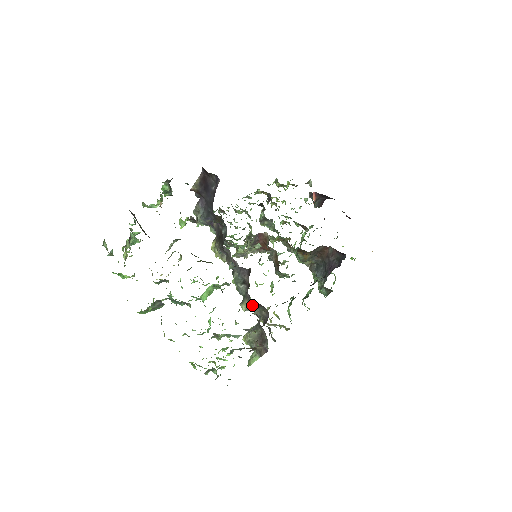
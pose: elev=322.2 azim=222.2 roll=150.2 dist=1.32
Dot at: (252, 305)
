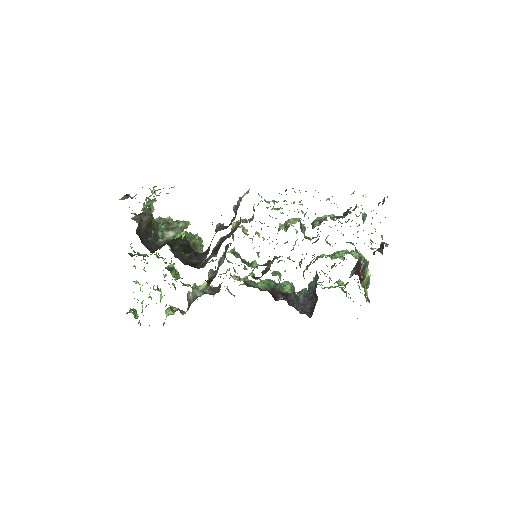
Dot at: occluded
